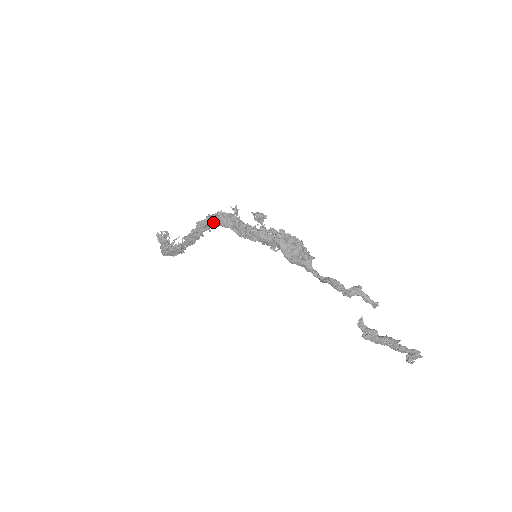
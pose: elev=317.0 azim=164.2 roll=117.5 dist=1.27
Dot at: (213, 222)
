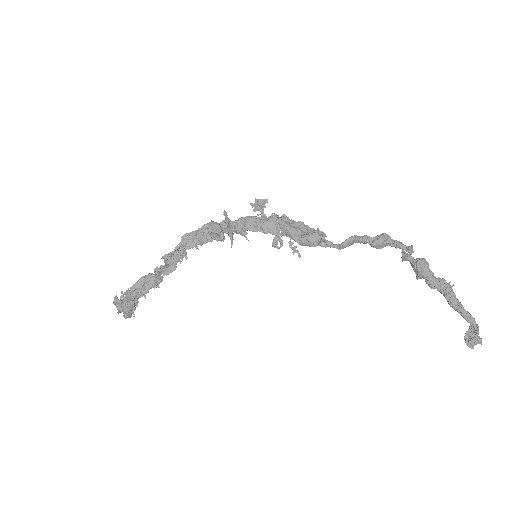
Dot at: (202, 232)
